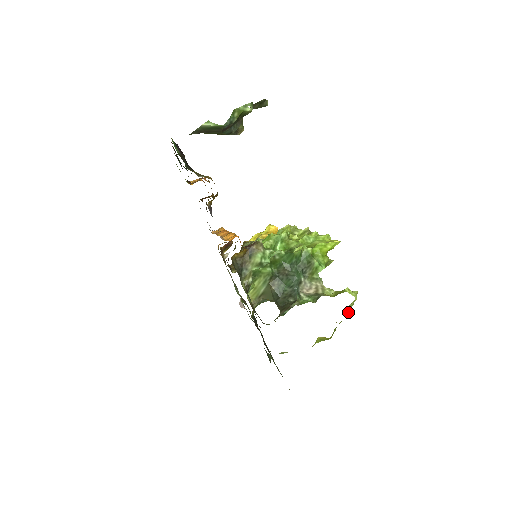
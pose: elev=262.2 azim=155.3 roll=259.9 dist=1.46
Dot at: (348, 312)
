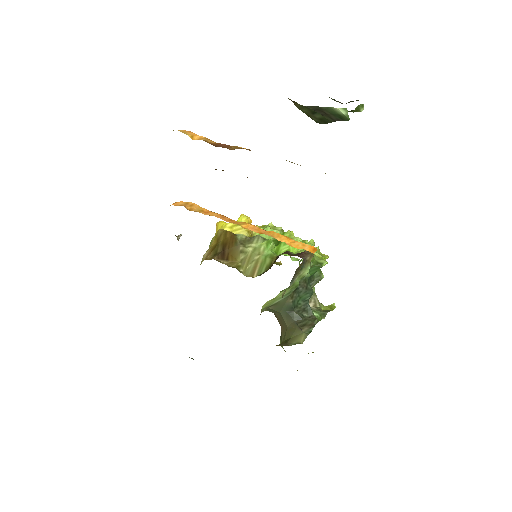
Dot at: occluded
